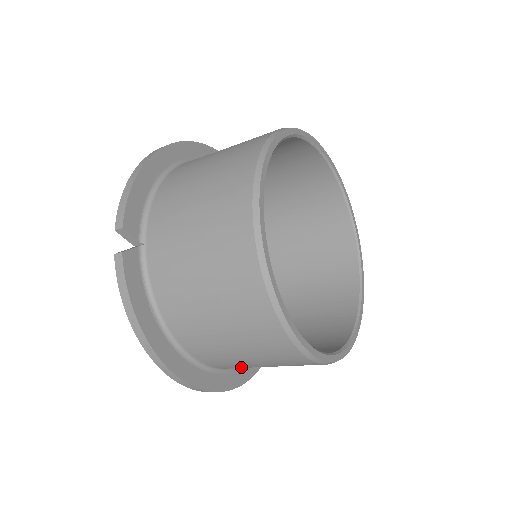
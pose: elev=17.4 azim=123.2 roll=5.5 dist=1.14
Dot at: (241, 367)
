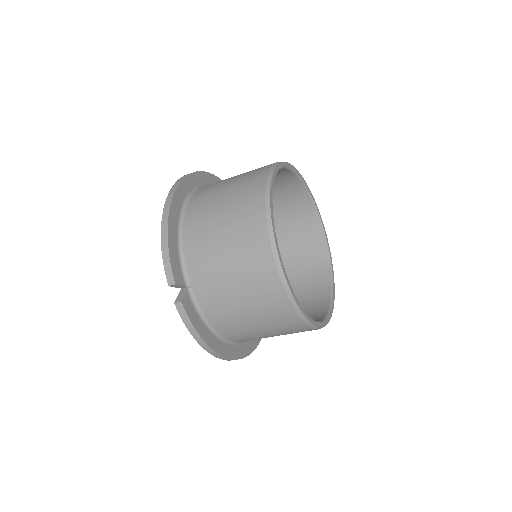
Dot at: occluded
